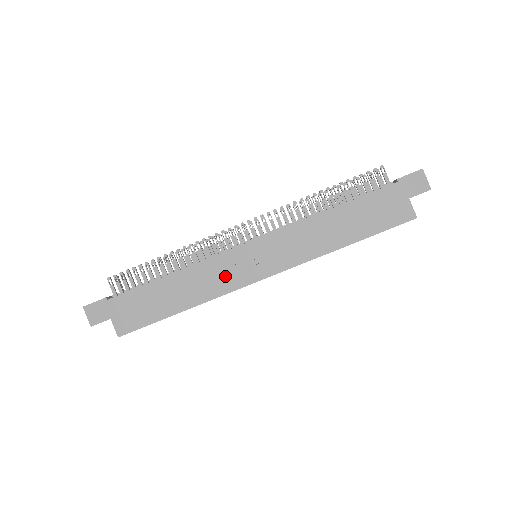
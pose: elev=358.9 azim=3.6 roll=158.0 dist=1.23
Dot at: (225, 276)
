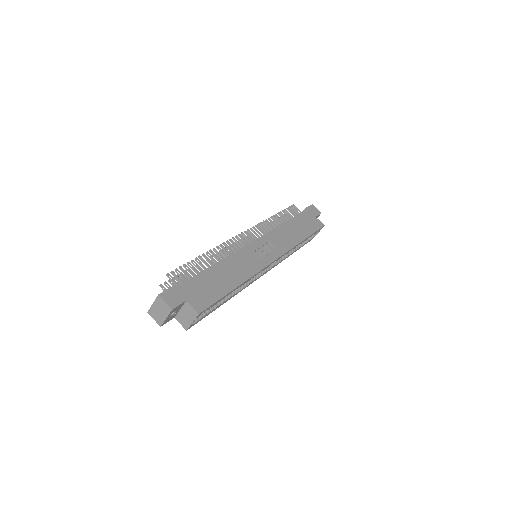
Dot at: (252, 261)
